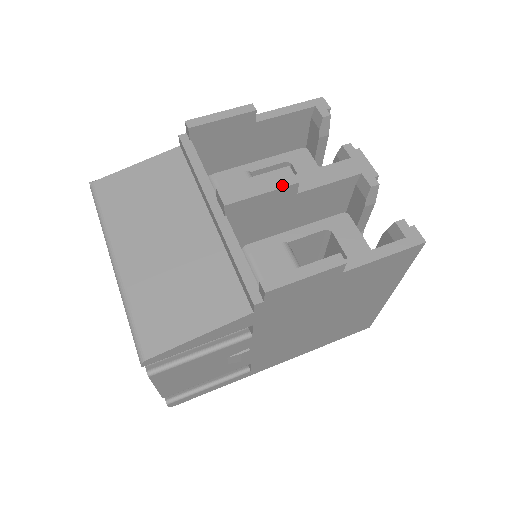
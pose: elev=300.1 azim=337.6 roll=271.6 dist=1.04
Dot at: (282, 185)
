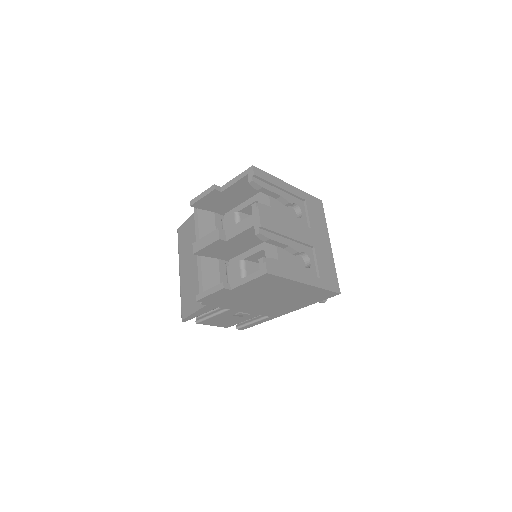
Dot at: (213, 241)
